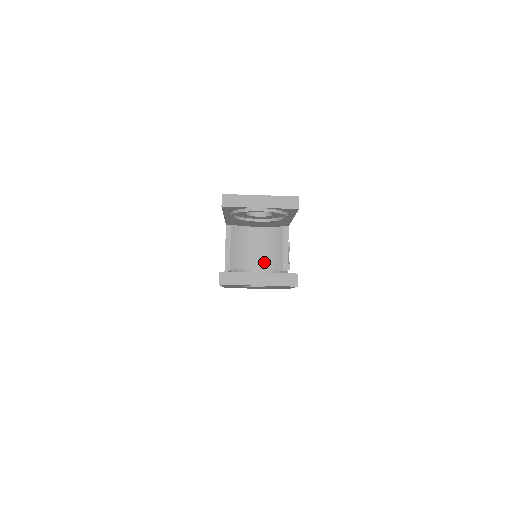
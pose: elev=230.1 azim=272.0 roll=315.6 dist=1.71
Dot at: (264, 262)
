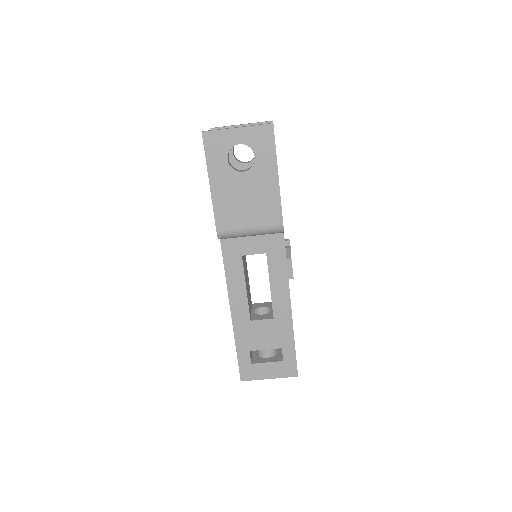
Dot at: occluded
